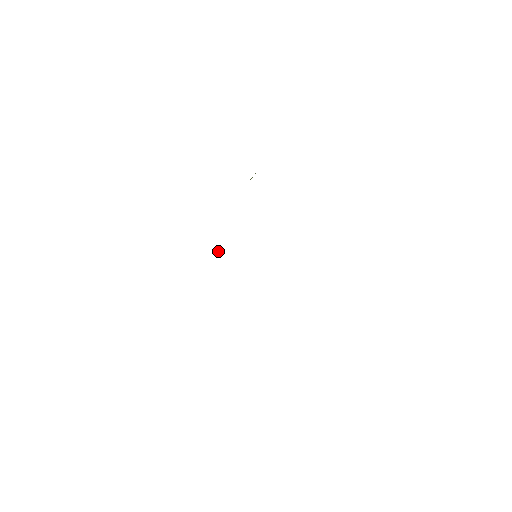
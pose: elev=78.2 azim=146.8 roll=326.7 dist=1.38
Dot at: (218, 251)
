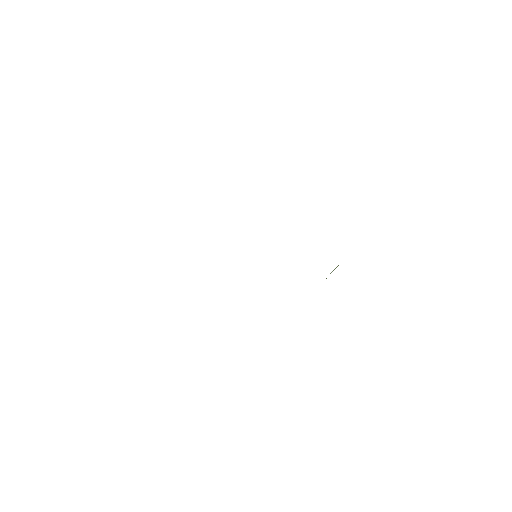
Dot at: occluded
